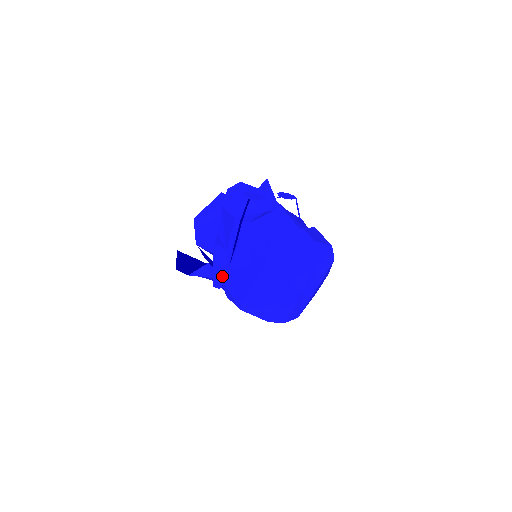
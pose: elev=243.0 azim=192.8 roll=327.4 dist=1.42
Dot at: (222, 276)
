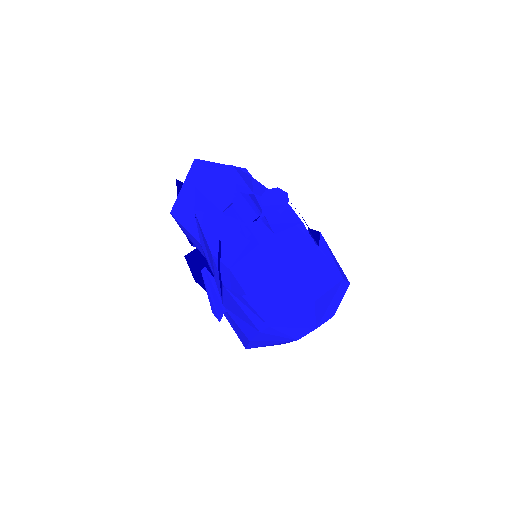
Dot at: (218, 309)
